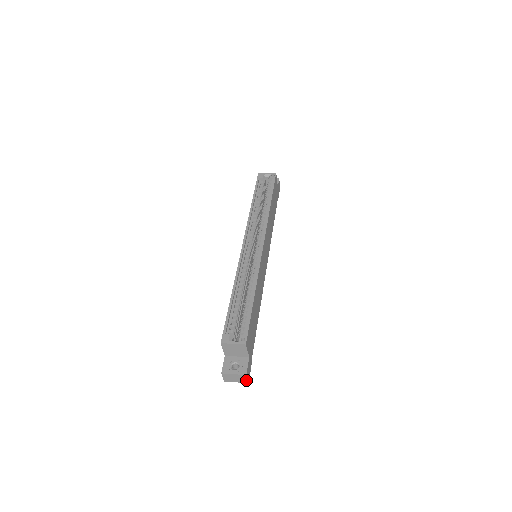
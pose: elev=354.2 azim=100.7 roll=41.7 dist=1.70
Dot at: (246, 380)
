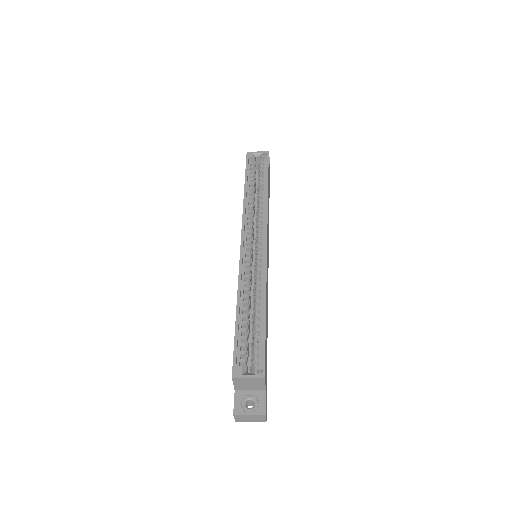
Dot at: (264, 419)
